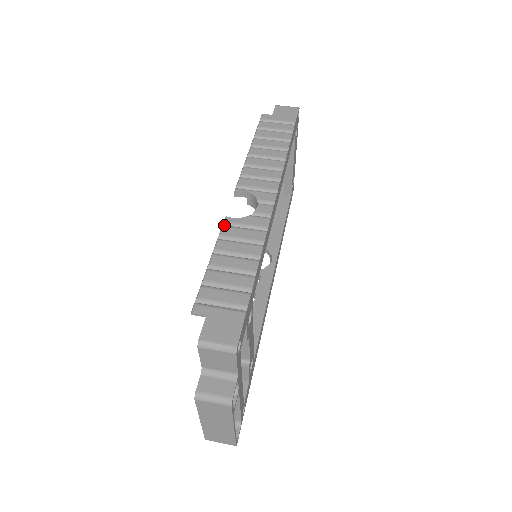
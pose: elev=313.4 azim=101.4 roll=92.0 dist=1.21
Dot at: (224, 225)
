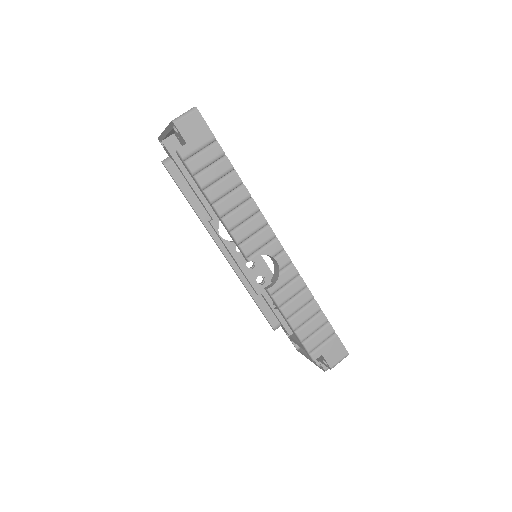
Dot at: (273, 296)
